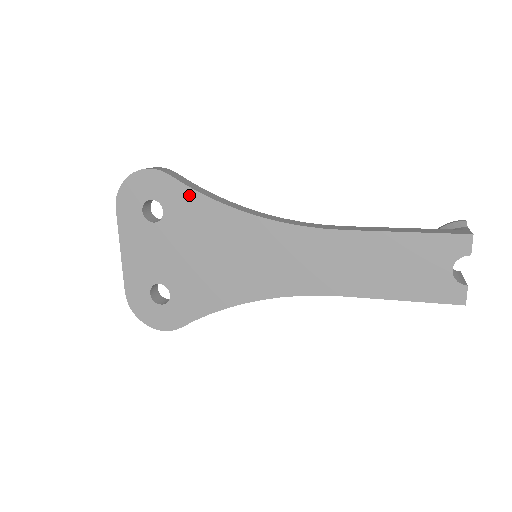
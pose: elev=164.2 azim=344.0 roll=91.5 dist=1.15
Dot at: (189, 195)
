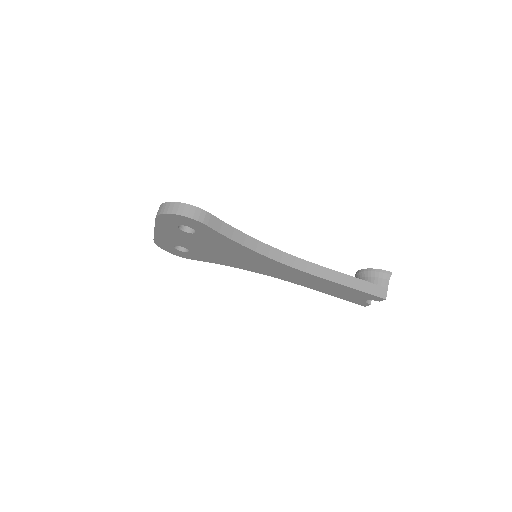
Dot at: (219, 236)
